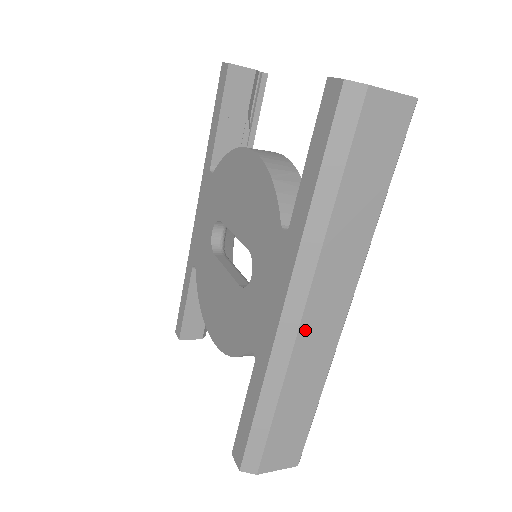
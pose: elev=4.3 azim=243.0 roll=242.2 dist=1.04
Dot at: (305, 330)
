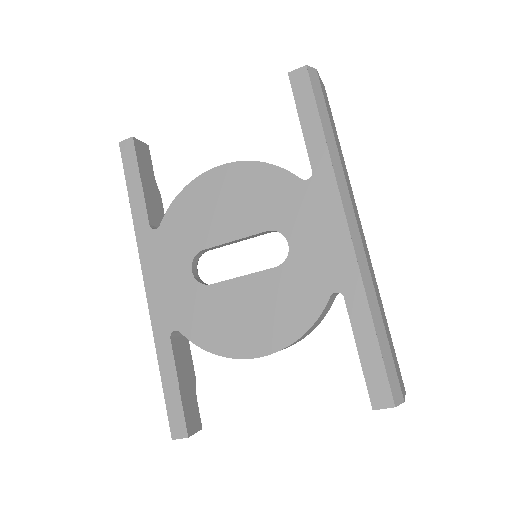
Dot at: (362, 241)
